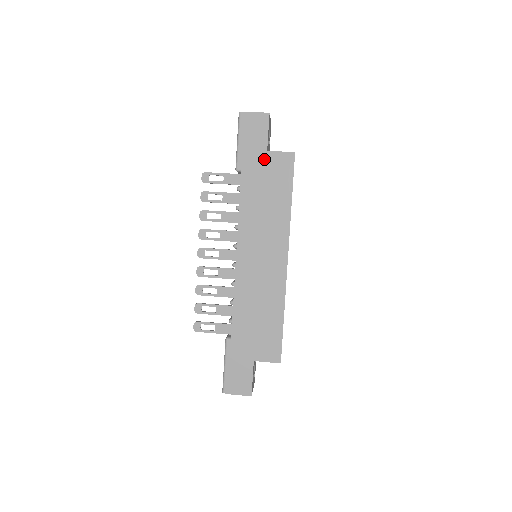
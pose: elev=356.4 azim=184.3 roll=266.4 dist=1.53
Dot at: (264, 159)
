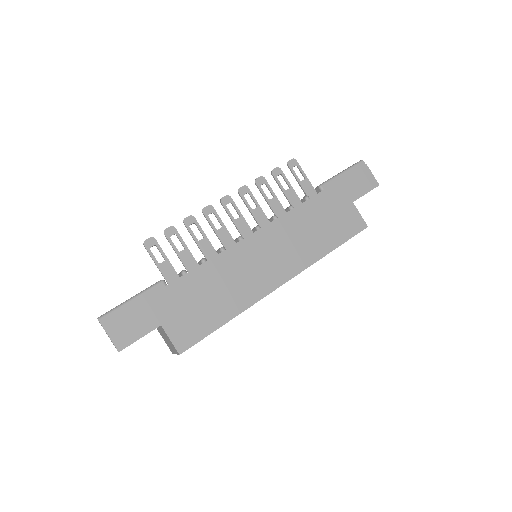
Dot at: (345, 204)
